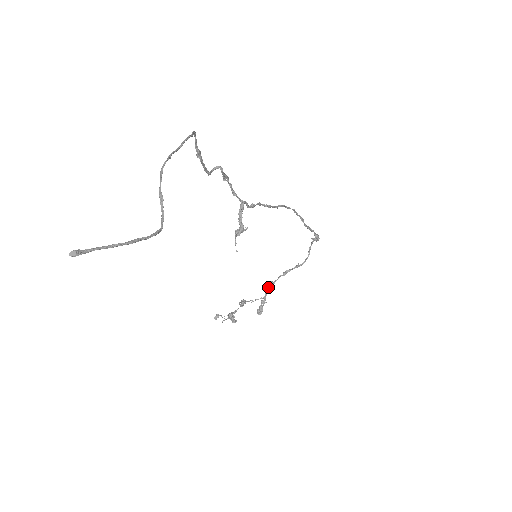
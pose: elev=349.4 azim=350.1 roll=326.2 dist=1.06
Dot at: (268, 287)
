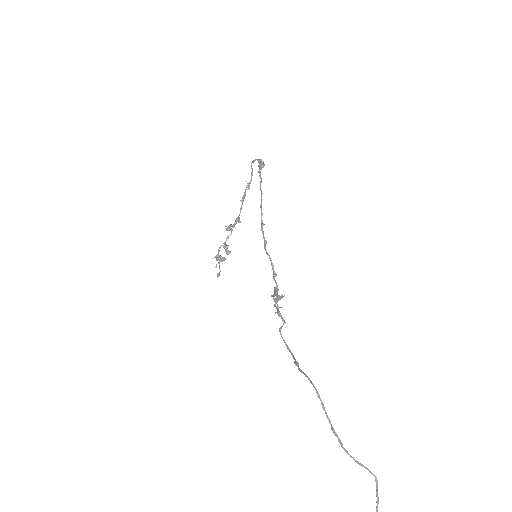
Dot at: (235, 221)
